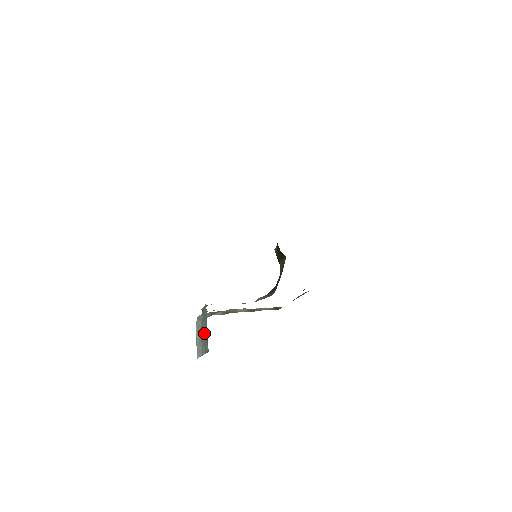
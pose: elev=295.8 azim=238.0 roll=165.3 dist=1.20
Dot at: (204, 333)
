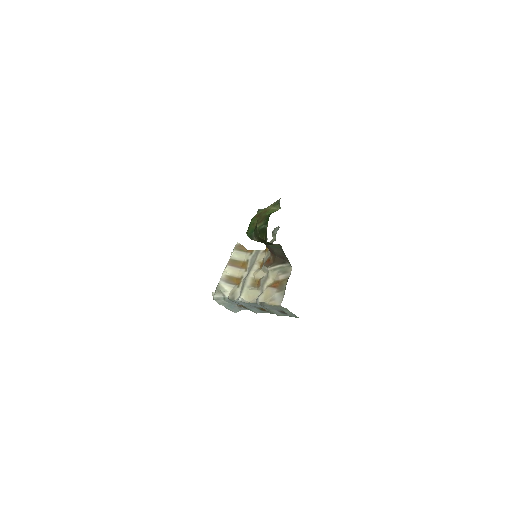
Dot at: (271, 311)
